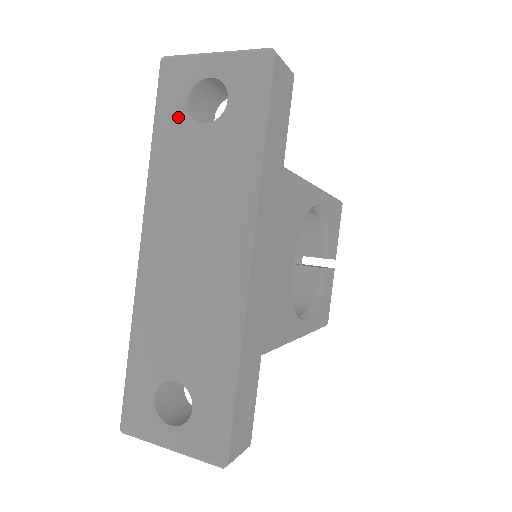
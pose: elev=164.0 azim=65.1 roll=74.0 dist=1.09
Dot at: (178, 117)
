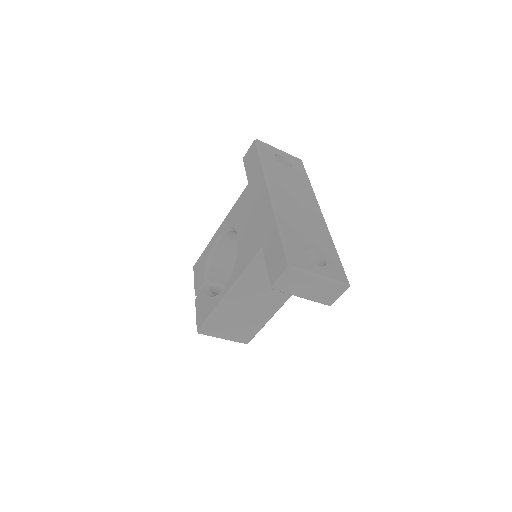
Dot at: (272, 159)
